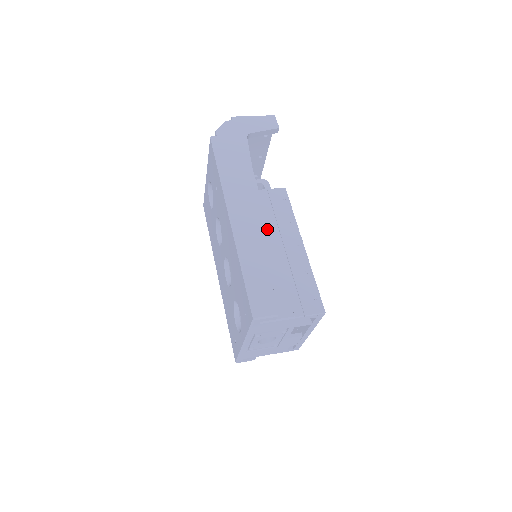
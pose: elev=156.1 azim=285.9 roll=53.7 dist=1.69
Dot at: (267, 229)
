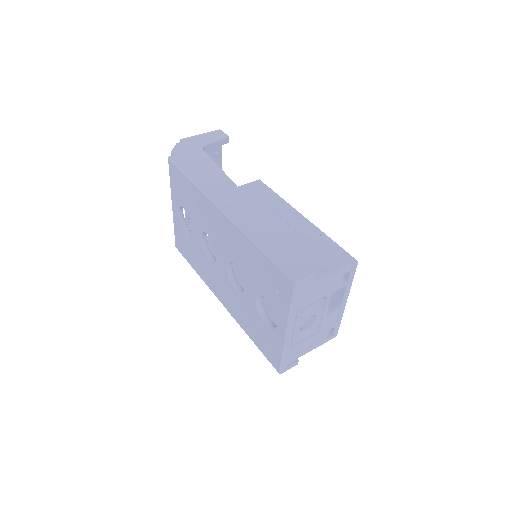
Dot at: occluded
